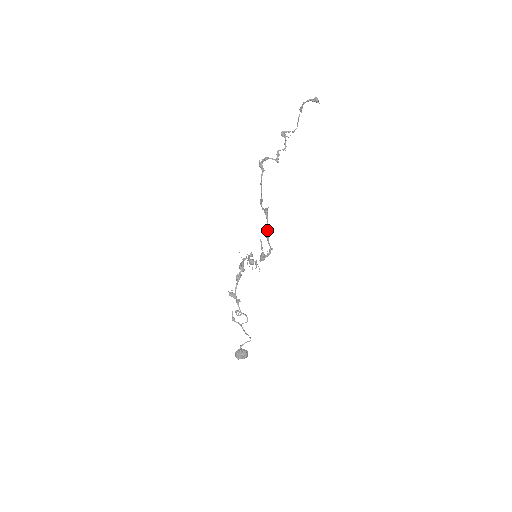
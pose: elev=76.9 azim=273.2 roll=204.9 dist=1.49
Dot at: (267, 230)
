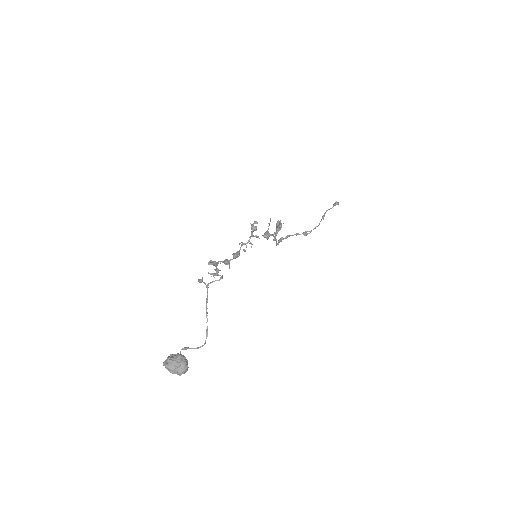
Dot at: occluded
